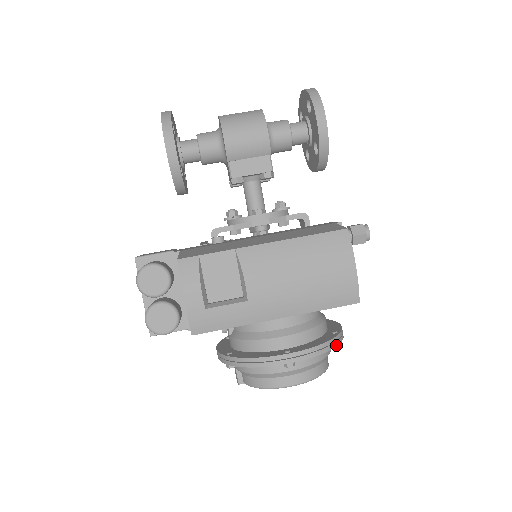
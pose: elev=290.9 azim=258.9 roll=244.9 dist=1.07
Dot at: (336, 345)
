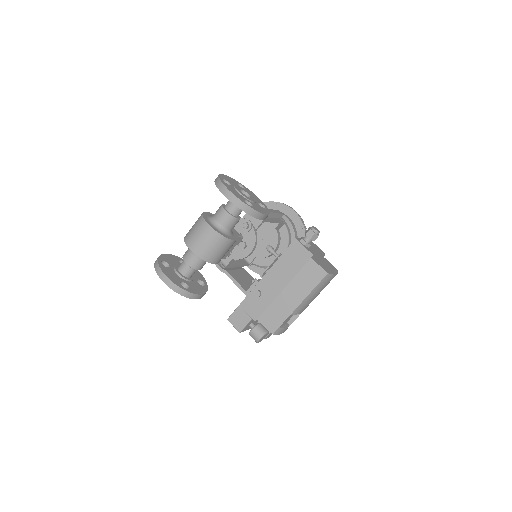
Dot at: occluded
